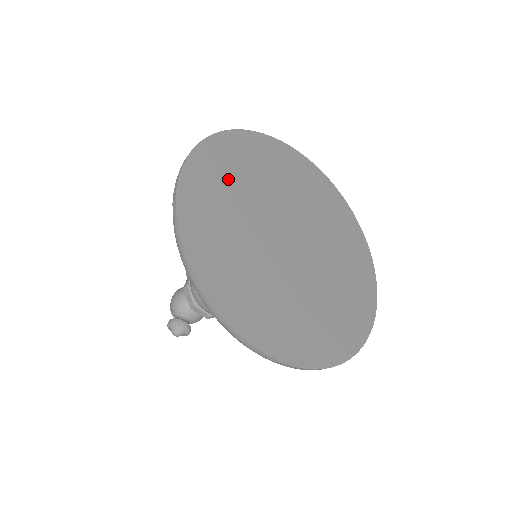
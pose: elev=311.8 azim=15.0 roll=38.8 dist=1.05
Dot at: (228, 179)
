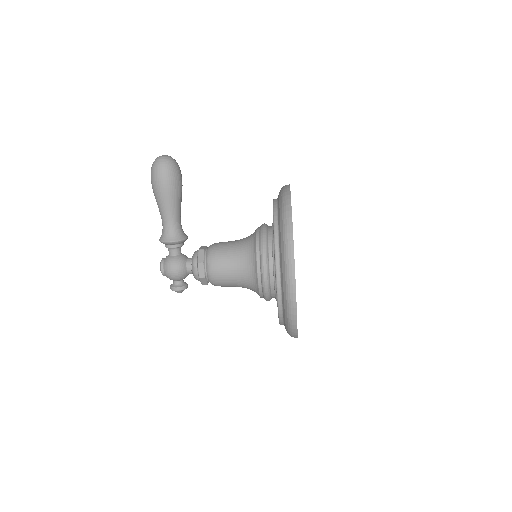
Dot at: occluded
